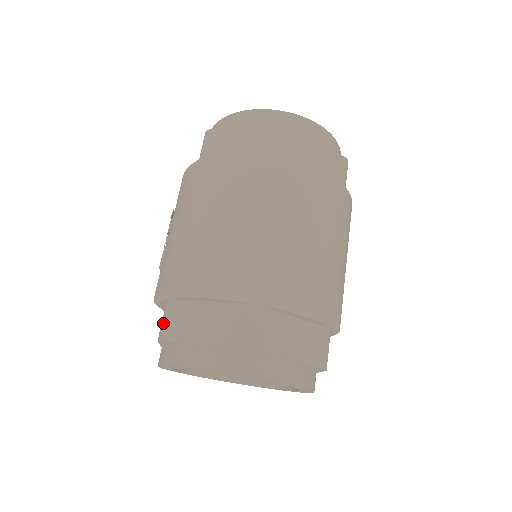
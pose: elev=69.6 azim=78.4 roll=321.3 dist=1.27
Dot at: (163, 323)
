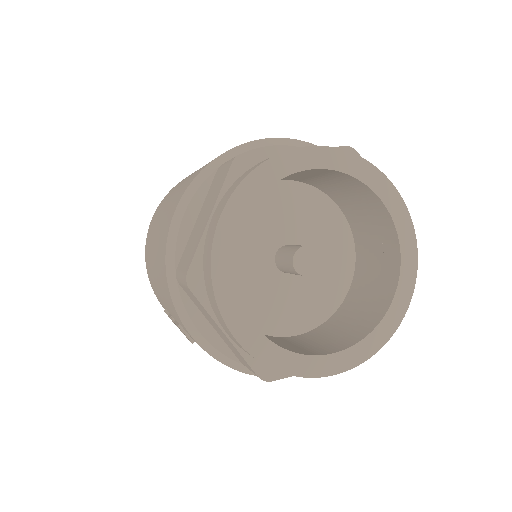
Dot at: (181, 277)
